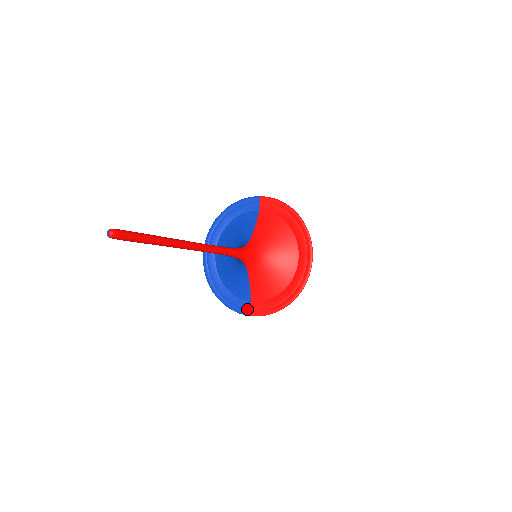
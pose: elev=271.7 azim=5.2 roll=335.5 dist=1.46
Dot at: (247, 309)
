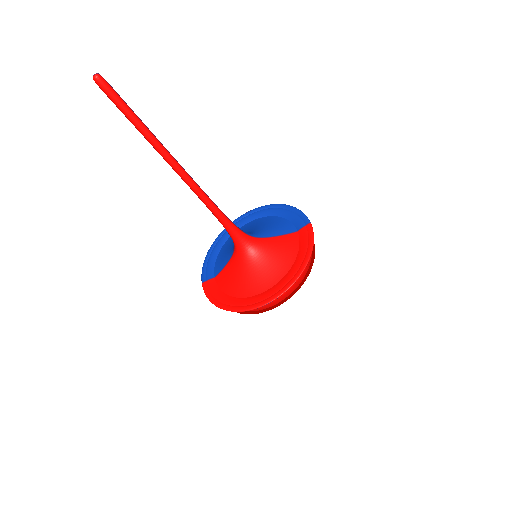
Dot at: (207, 278)
